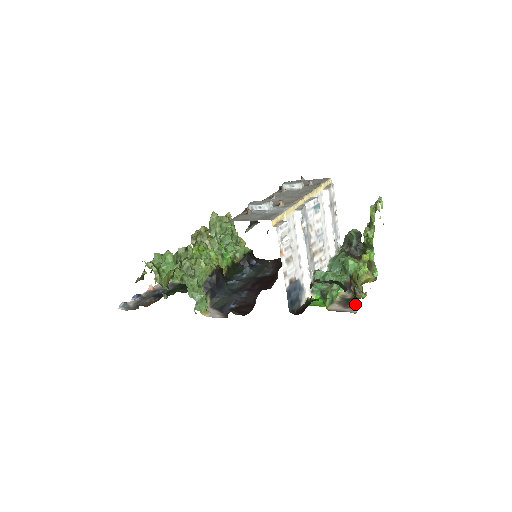
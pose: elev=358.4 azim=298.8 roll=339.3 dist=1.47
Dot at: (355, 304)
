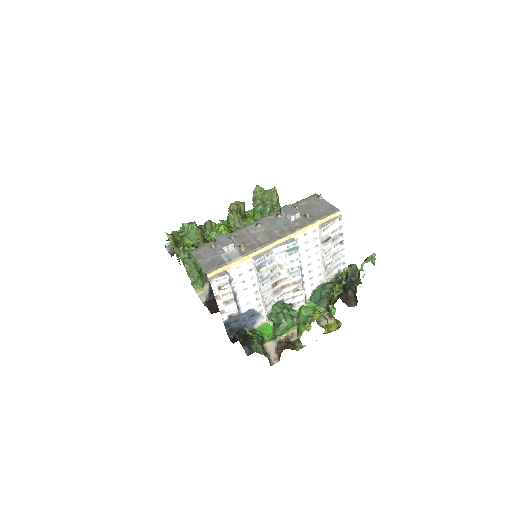
Dot at: (280, 355)
